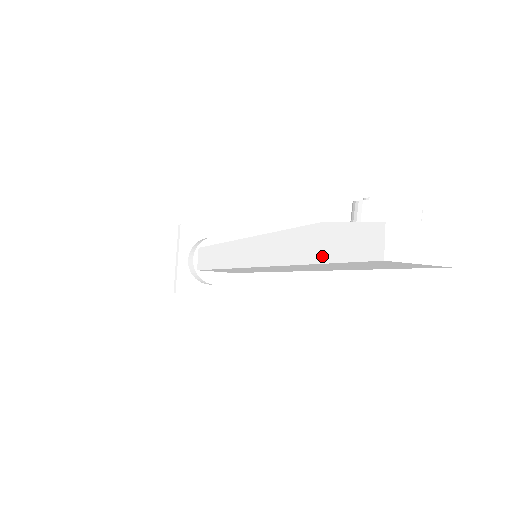
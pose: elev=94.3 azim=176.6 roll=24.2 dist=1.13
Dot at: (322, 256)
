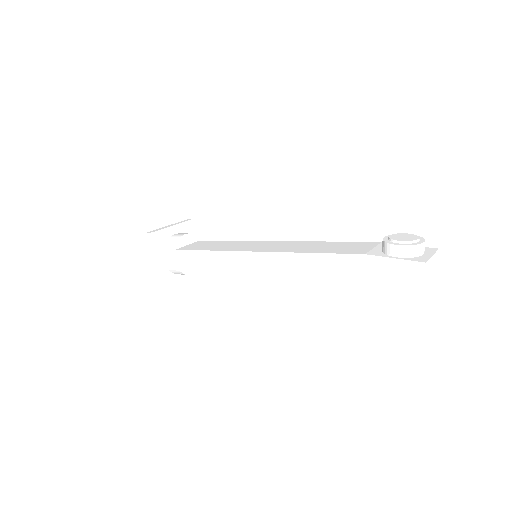
Dot at: (368, 275)
